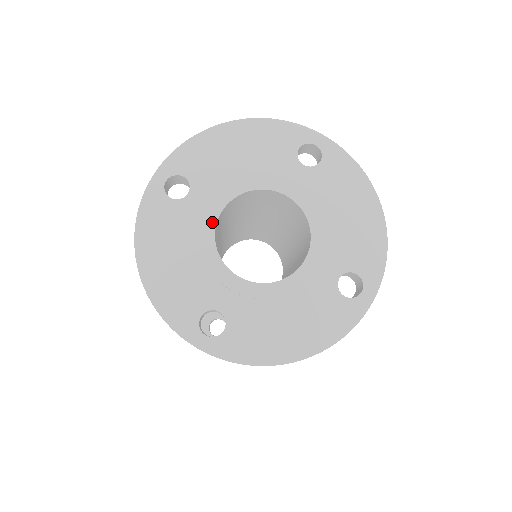
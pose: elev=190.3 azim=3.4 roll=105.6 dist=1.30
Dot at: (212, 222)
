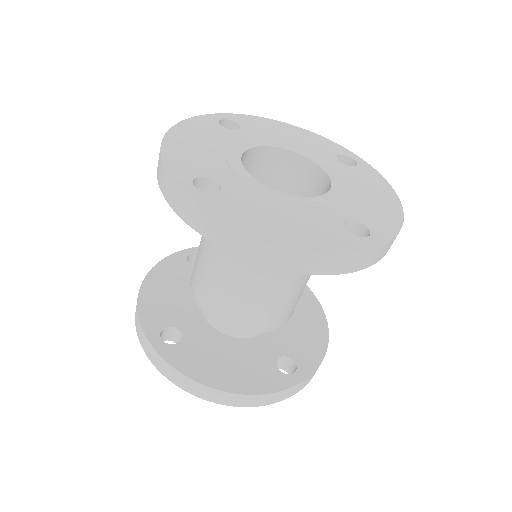
Dot at: (247, 146)
